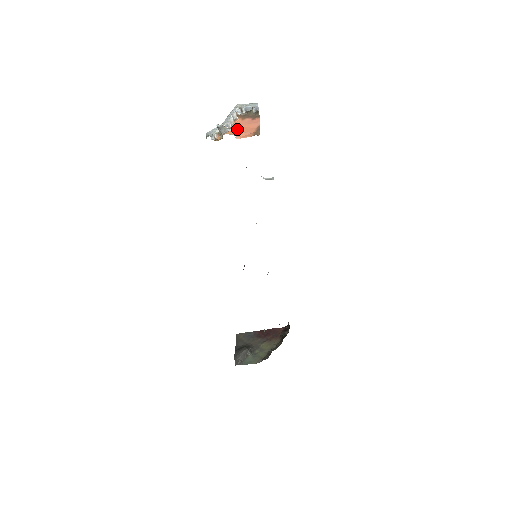
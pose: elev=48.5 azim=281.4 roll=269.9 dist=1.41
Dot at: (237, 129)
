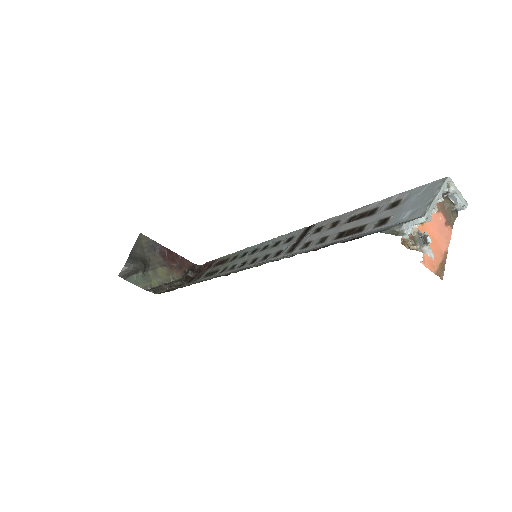
Dot at: (427, 233)
